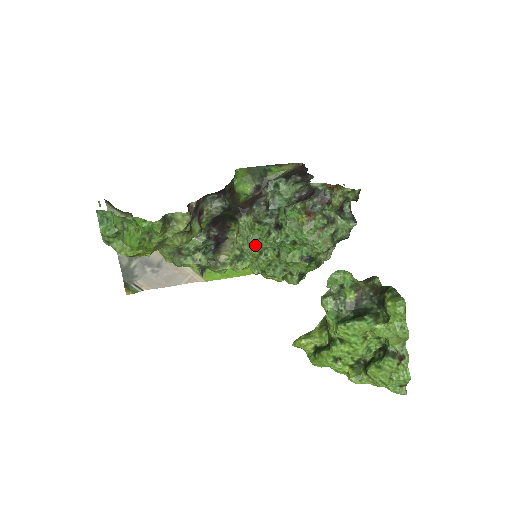
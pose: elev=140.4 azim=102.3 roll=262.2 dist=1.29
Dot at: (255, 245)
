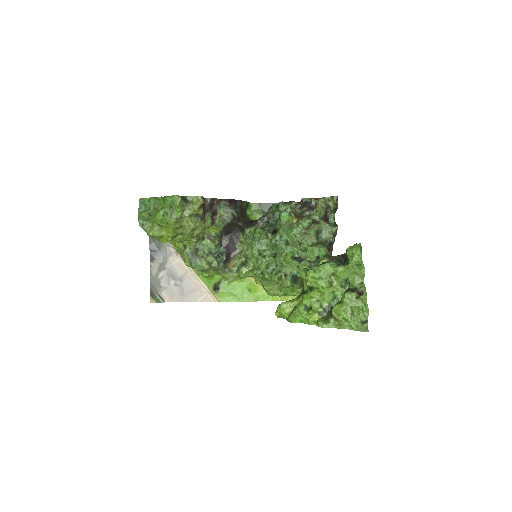
Dot at: (256, 246)
